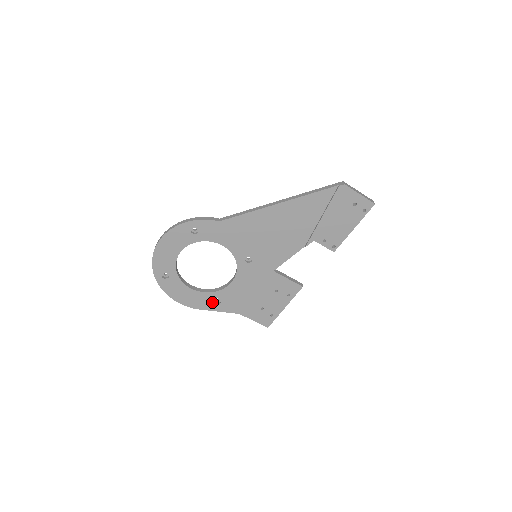
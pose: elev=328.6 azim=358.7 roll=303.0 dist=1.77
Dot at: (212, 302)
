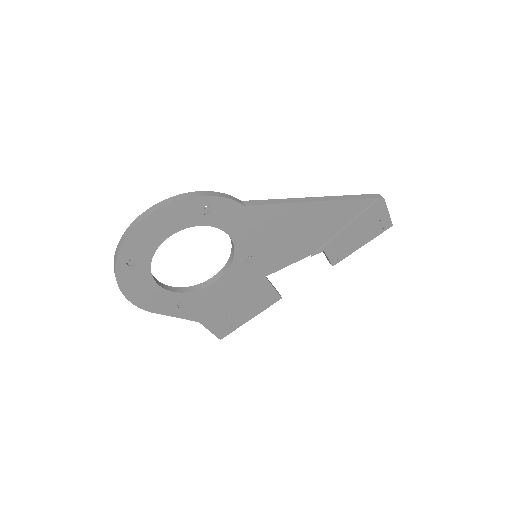
Dot at: (175, 305)
